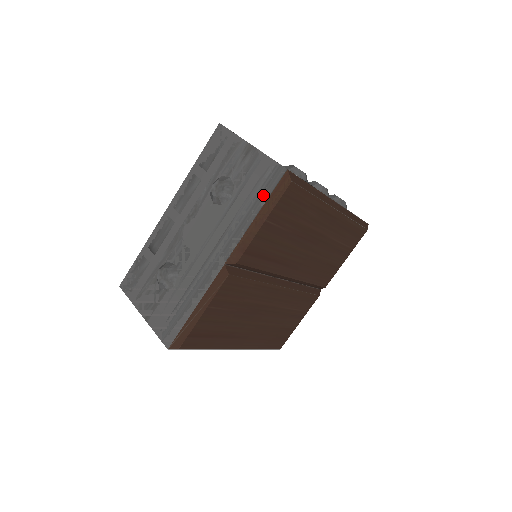
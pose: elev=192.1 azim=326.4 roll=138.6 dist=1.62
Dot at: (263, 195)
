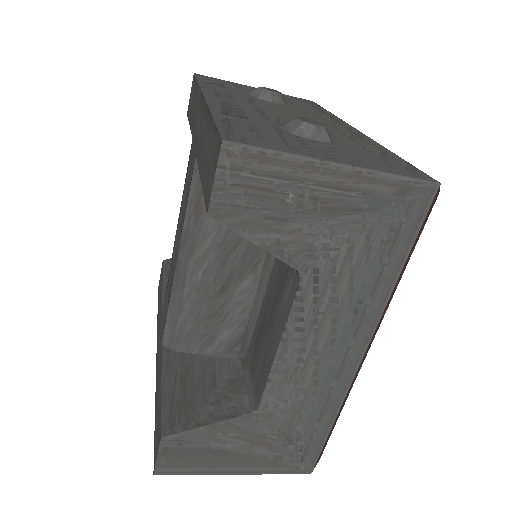
Dot at: (316, 106)
